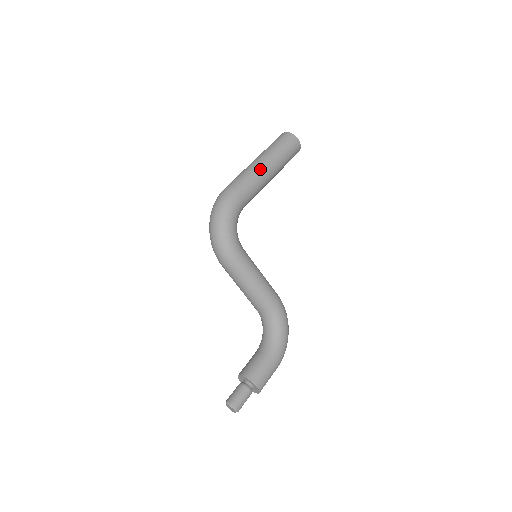
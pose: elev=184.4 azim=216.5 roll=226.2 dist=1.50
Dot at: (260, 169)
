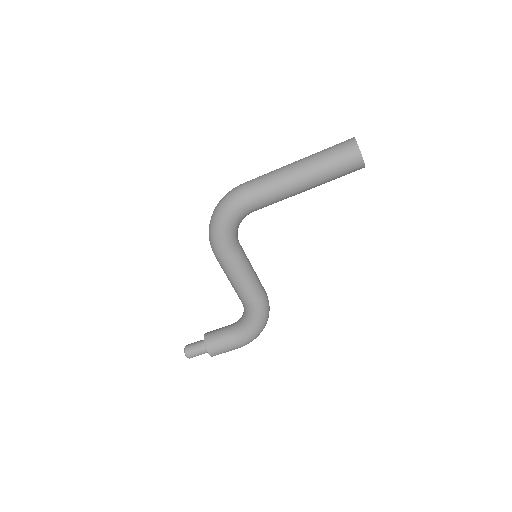
Dot at: (286, 181)
